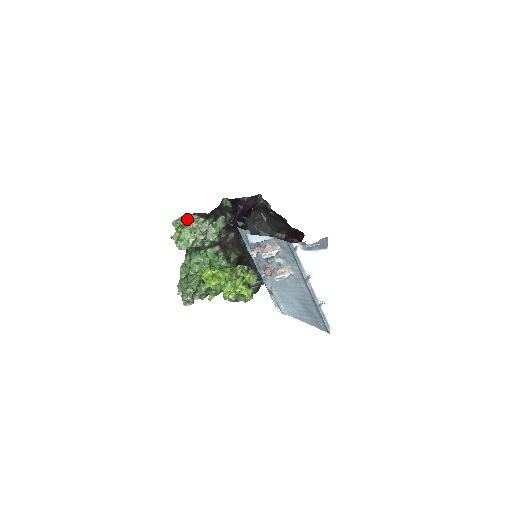
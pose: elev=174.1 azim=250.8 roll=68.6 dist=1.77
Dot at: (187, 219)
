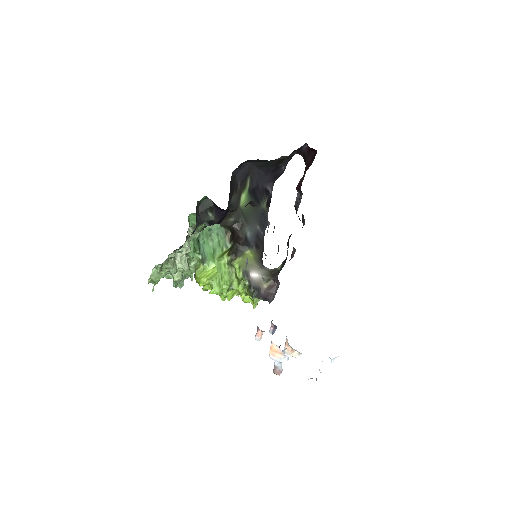
Dot at: (162, 263)
